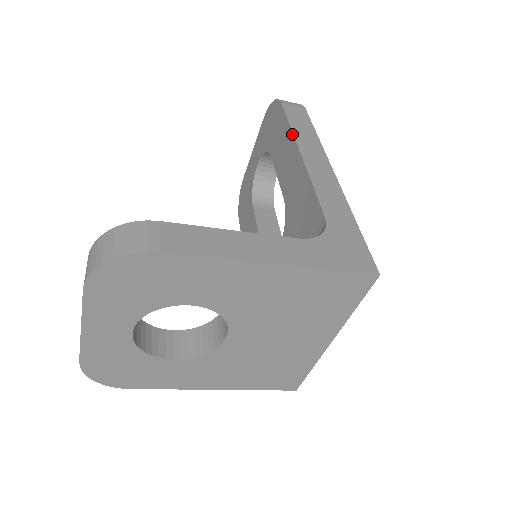
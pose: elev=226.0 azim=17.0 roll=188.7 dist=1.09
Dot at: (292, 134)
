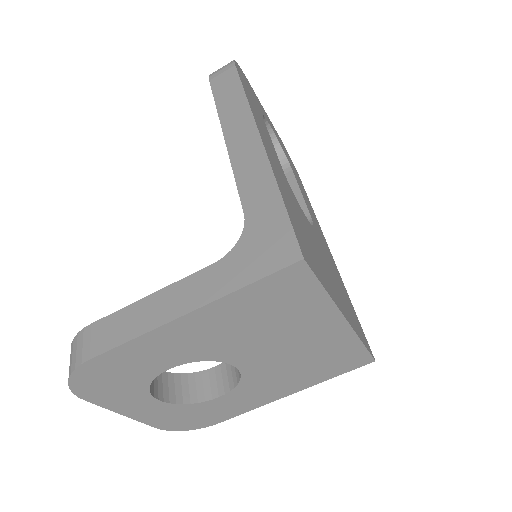
Dot at: (218, 116)
